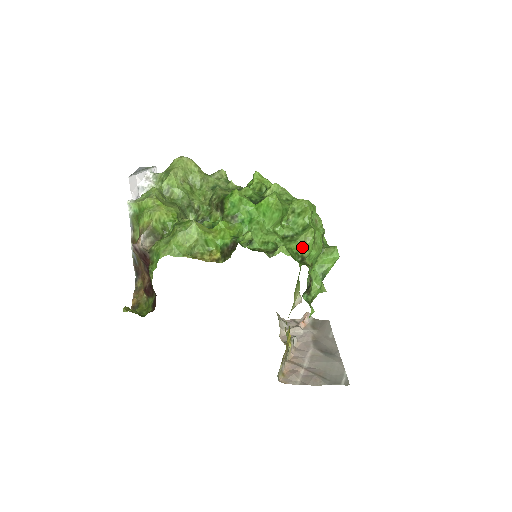
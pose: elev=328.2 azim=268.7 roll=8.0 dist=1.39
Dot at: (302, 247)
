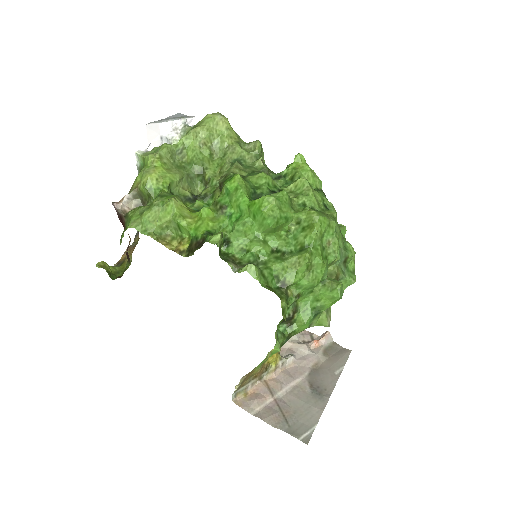
Dot at: (288, 271)
